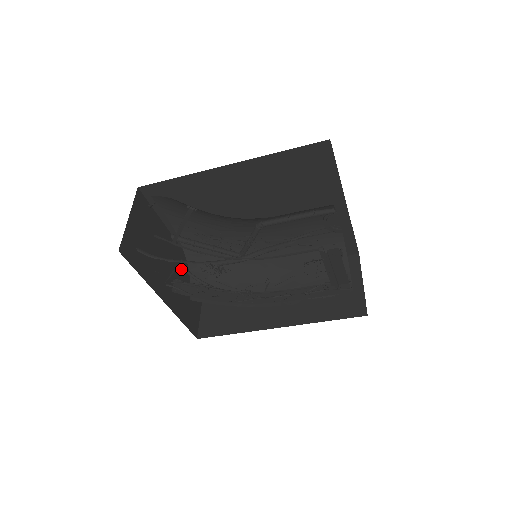
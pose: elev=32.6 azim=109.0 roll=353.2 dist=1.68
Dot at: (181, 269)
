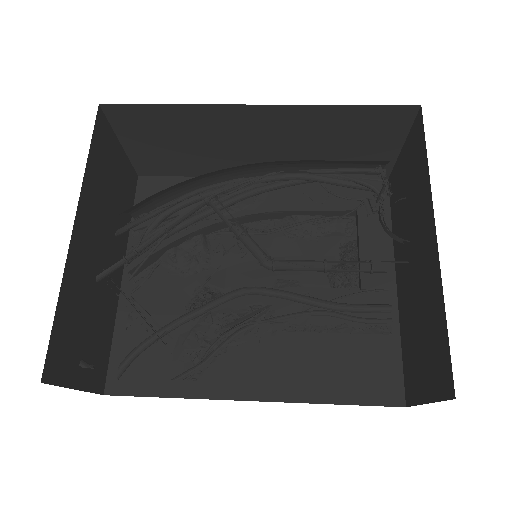
Dot at: (97, 209)
